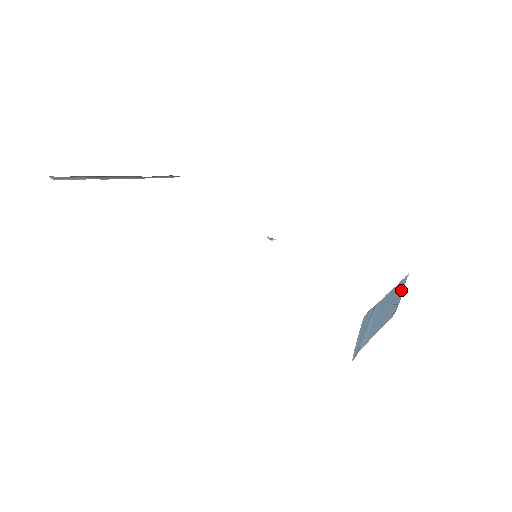
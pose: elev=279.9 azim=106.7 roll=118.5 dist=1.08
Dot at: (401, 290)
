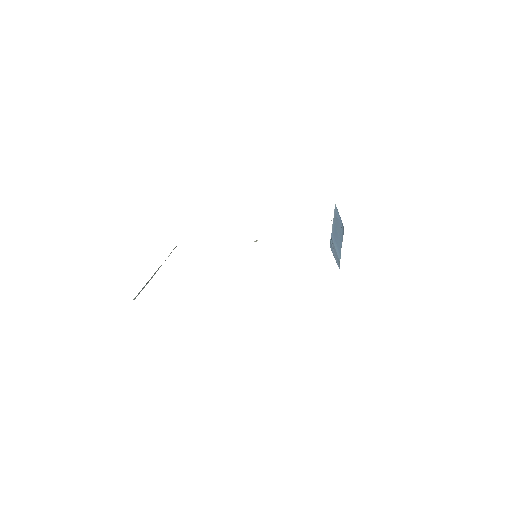
Dot at: (338, 215)
